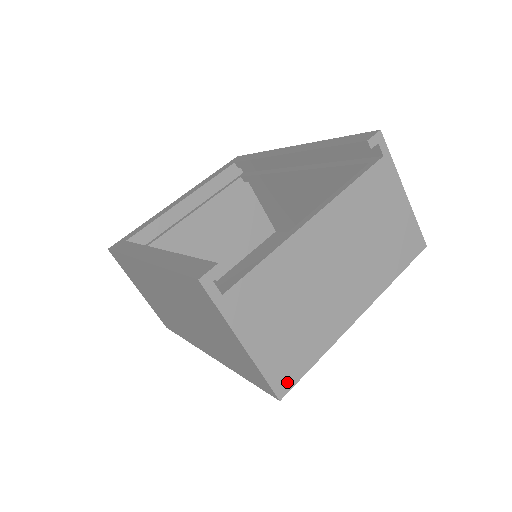
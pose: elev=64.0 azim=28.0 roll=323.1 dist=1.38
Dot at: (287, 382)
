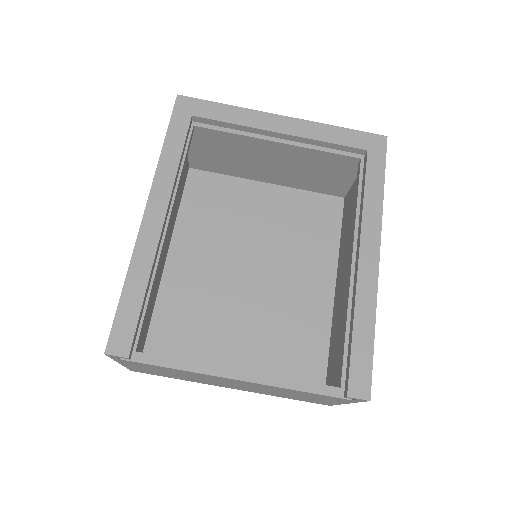
Dot at: (143, 372)
